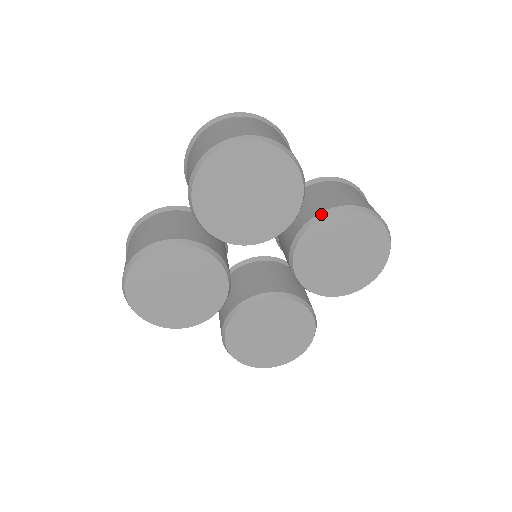
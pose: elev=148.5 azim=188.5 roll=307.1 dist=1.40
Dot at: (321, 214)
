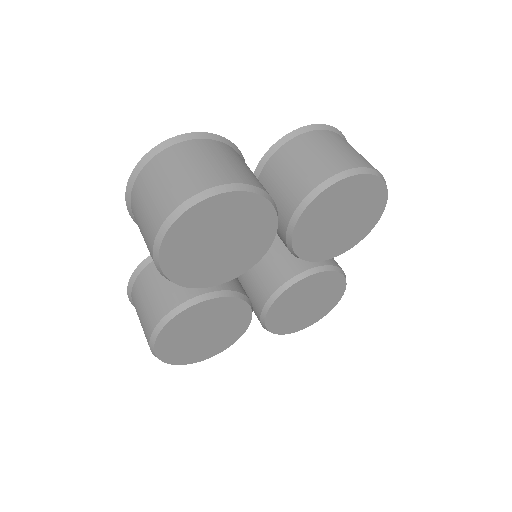
Dot at: (301, 206)
